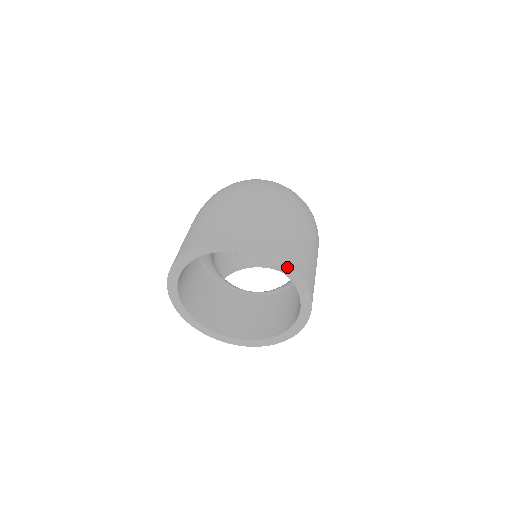
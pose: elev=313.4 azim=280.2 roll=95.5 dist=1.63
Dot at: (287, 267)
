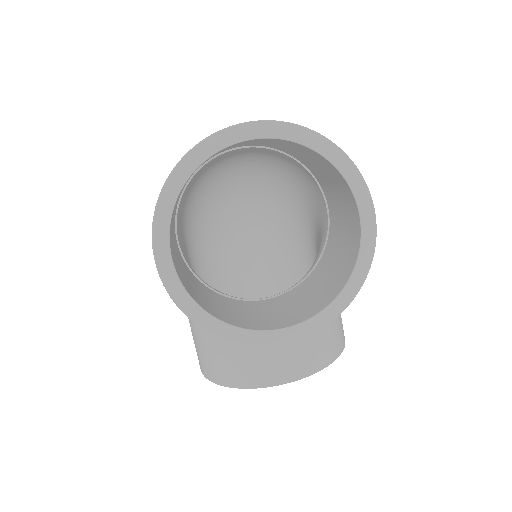
Dot at: (323, 141)
